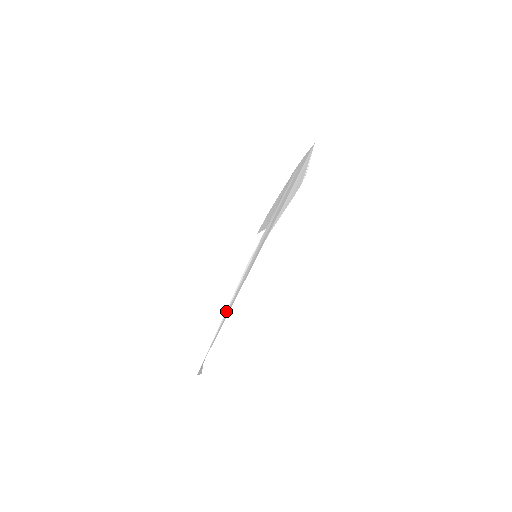
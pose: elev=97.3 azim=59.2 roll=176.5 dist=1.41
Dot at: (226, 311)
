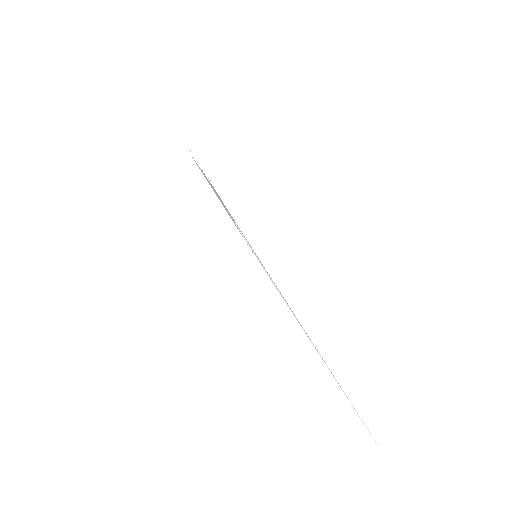
Dot at: (302, 328)
